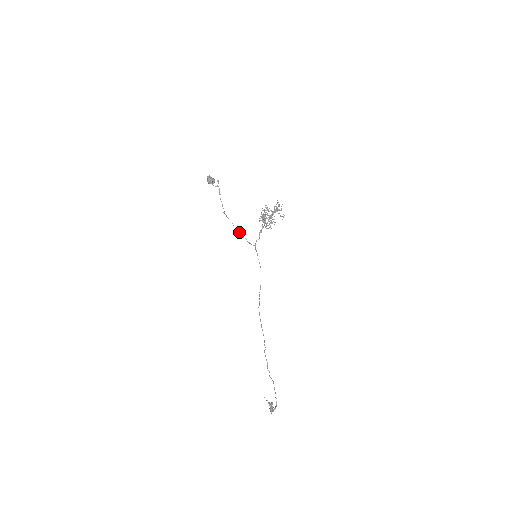
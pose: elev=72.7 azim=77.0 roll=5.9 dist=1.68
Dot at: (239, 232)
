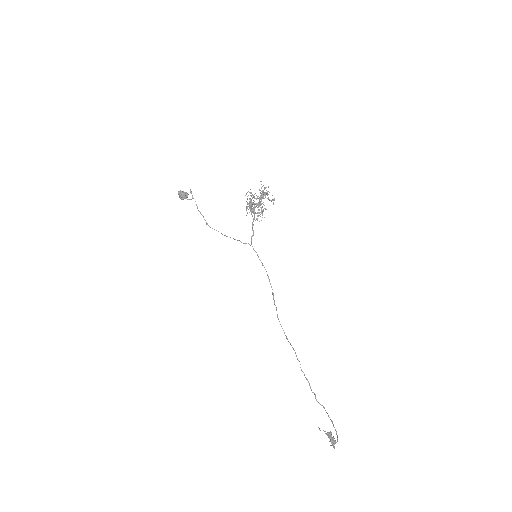
Dot at: occluded
